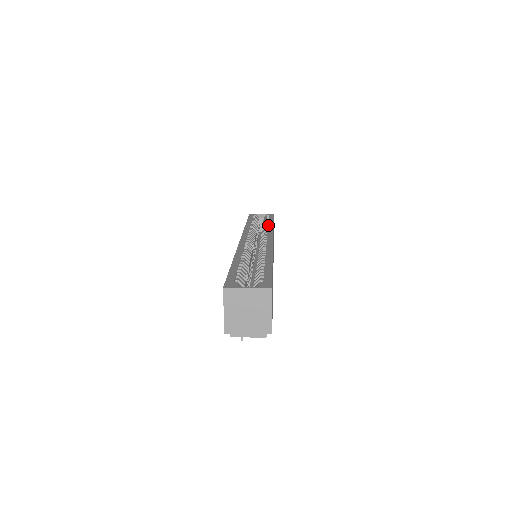
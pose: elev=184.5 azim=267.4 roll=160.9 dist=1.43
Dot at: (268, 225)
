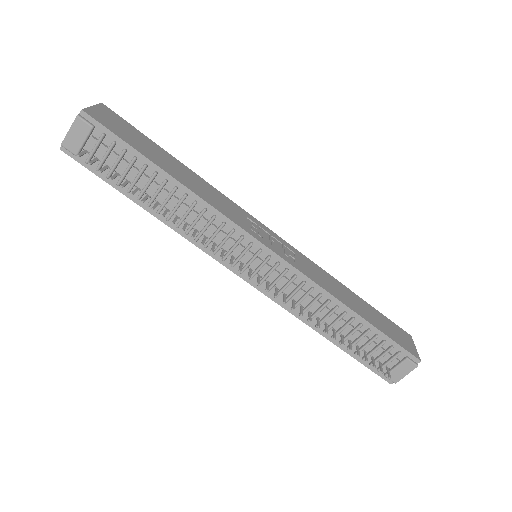
Dot at: occluded
